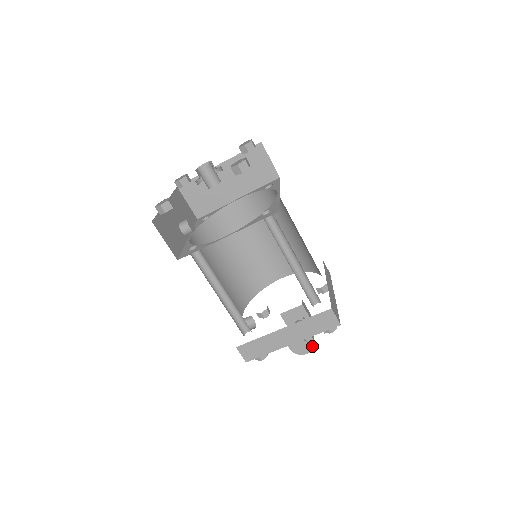
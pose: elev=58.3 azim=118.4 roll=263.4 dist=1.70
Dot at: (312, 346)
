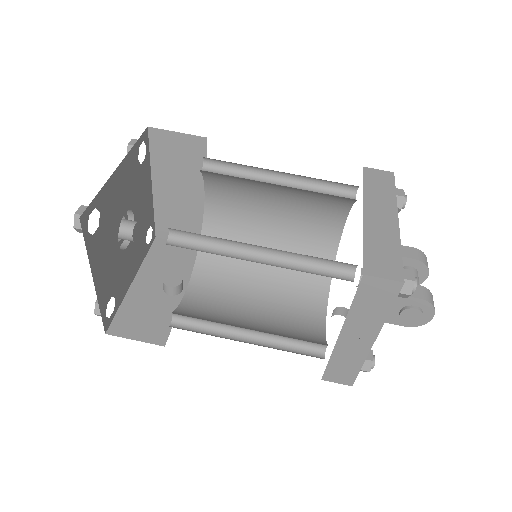
Dot at: (428, 306)
